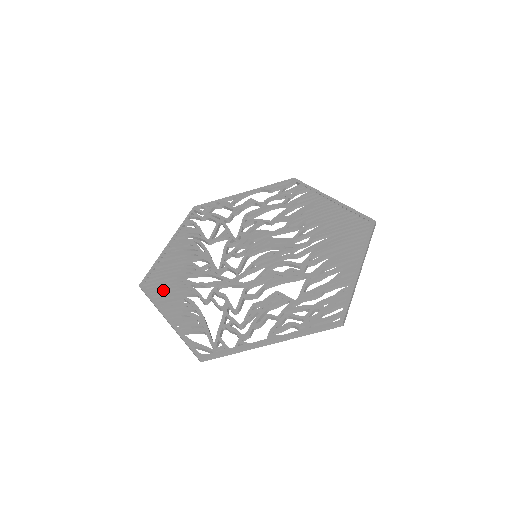
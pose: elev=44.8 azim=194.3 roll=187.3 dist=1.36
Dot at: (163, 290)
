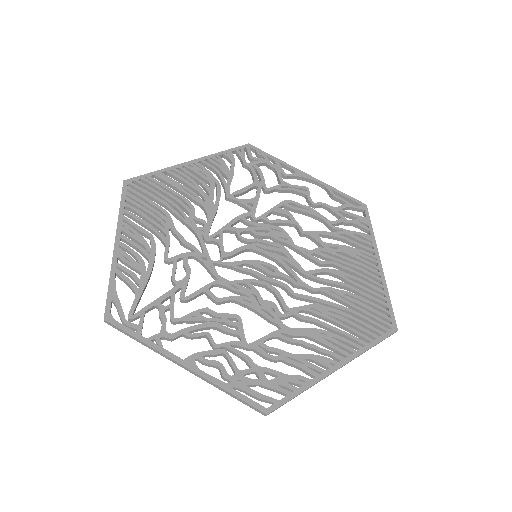
Dot at: (140, 208)
